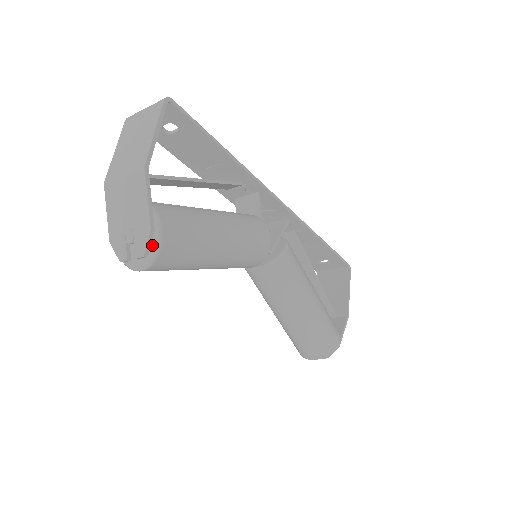
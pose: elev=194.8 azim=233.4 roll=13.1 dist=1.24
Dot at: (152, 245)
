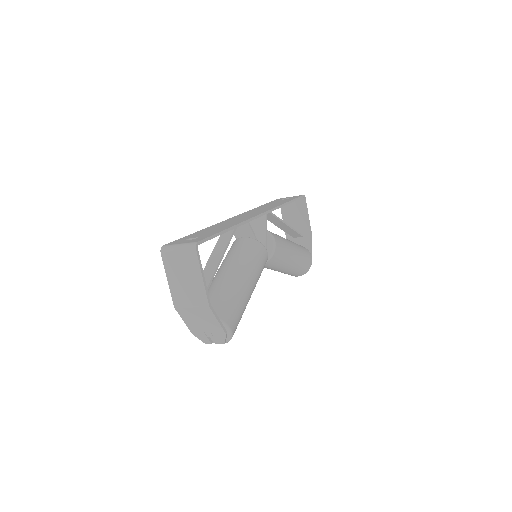
Dot at: (226, 336)
